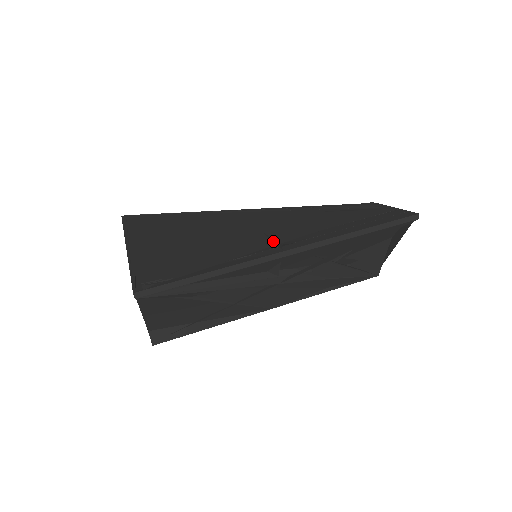
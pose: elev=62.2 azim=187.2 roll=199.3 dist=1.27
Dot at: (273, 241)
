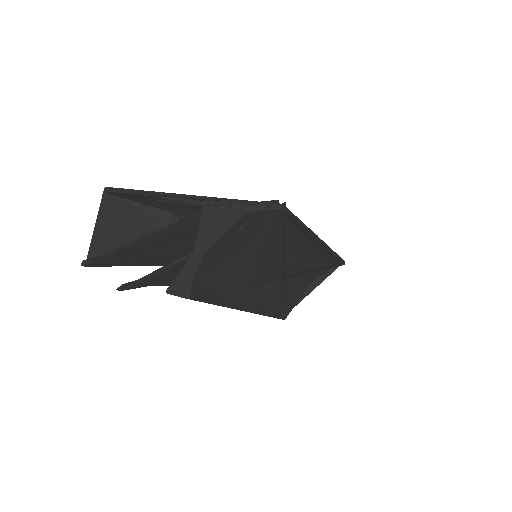
Dot at: occluded
